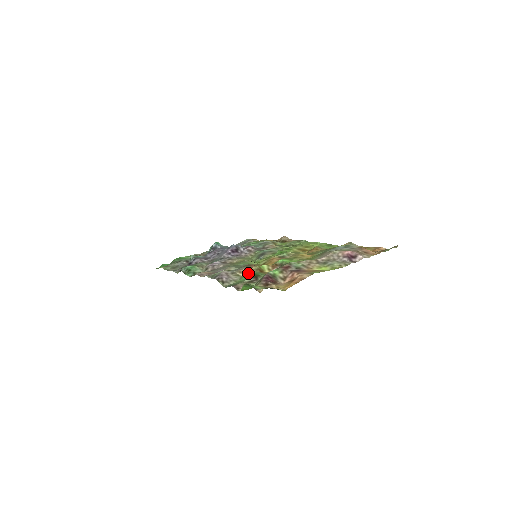
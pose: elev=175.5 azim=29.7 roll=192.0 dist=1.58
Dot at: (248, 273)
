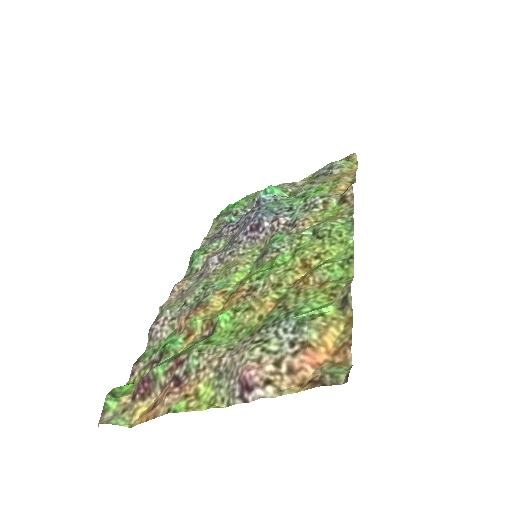
Dot at: (178, 330)
